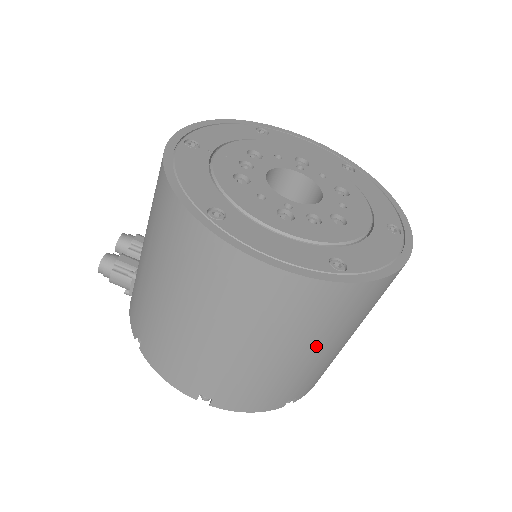
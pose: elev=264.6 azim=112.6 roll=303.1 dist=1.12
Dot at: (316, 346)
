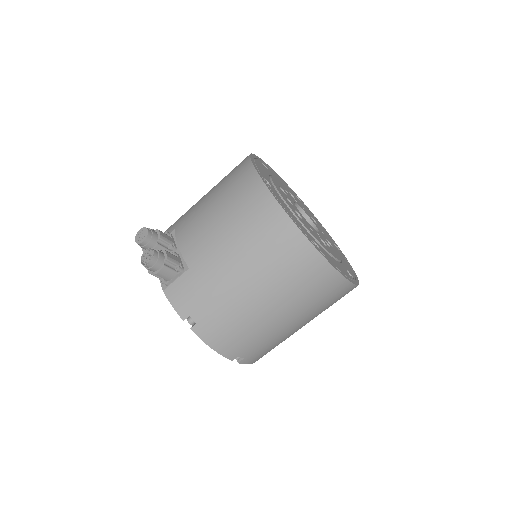
Dot at: occluded
